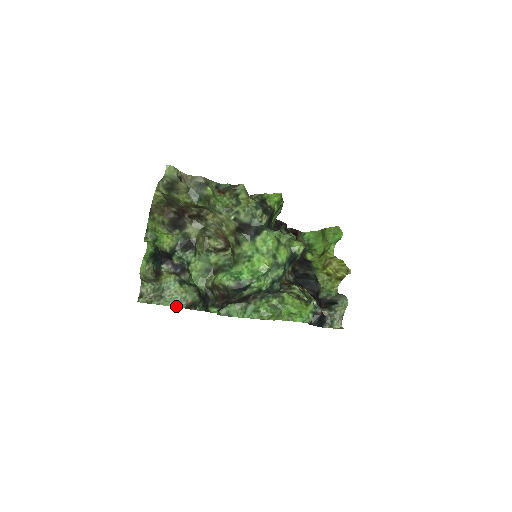
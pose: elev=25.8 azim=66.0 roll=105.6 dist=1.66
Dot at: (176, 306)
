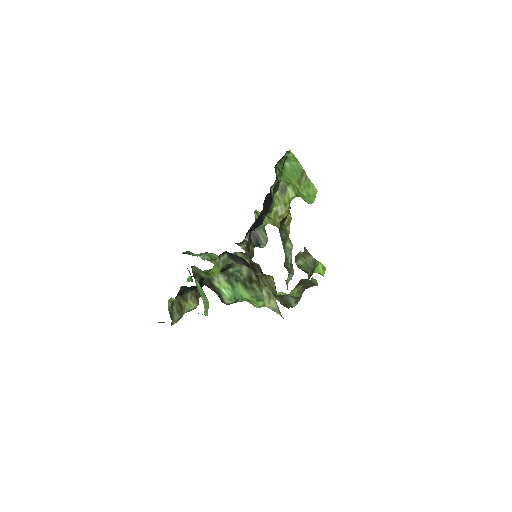
Dot at: occluded
